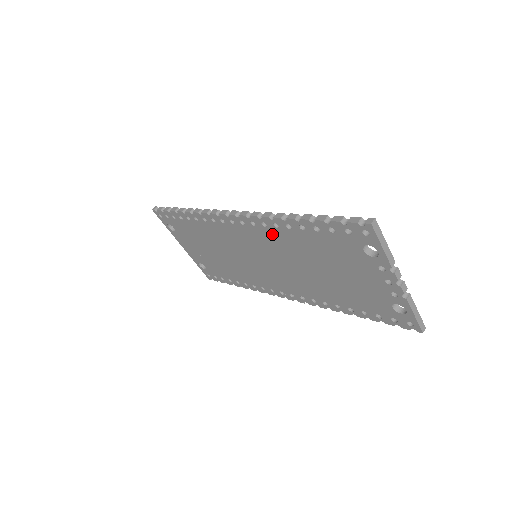
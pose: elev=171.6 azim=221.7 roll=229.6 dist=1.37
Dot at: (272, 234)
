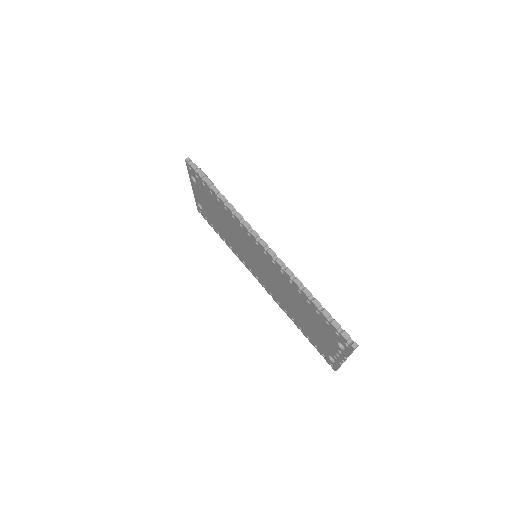
Dot at: (283, 277)
